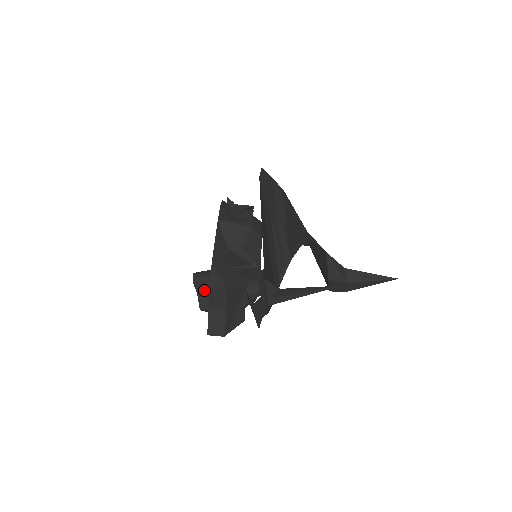
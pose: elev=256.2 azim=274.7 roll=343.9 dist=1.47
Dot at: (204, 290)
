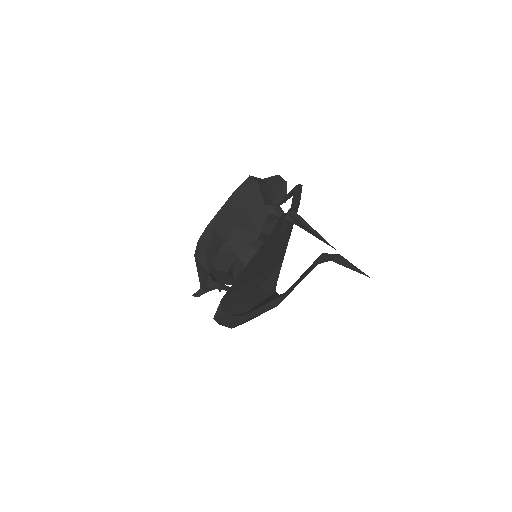
Dot at: occluded
